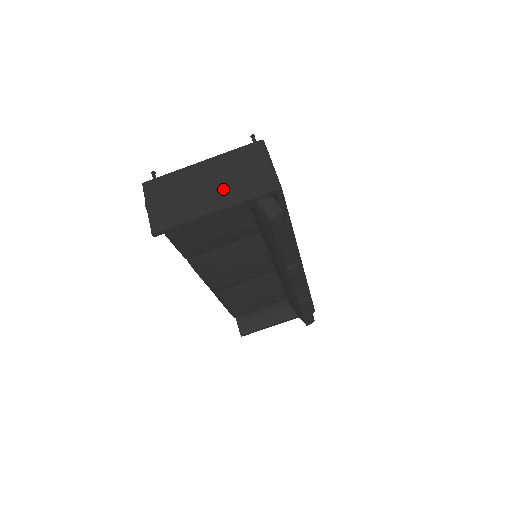
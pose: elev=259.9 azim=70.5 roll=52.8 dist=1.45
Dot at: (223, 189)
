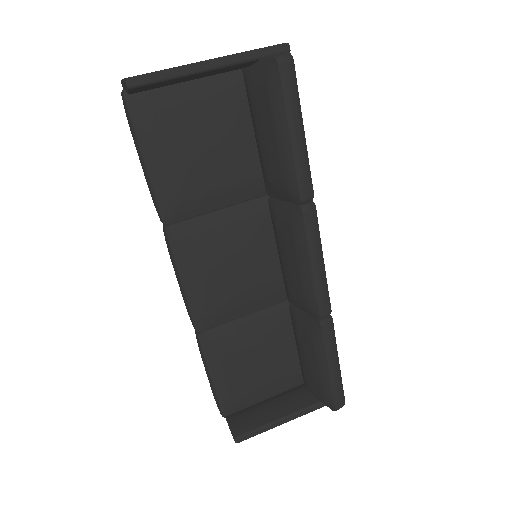
Dot at: occluded
